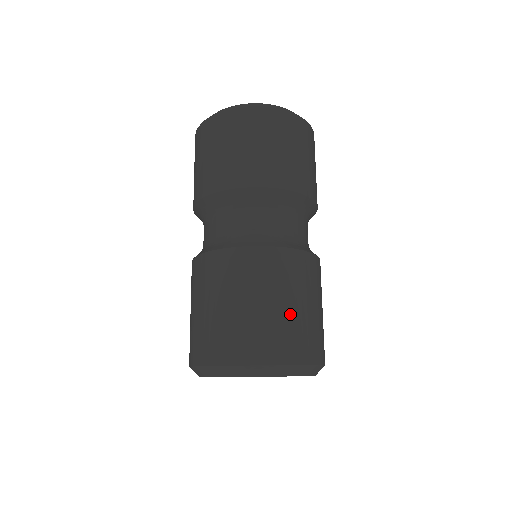
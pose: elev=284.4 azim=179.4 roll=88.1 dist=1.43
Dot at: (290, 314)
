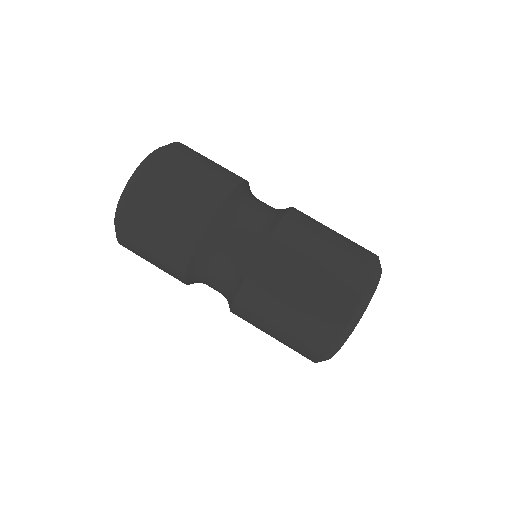
Dot at: (298, 314)
